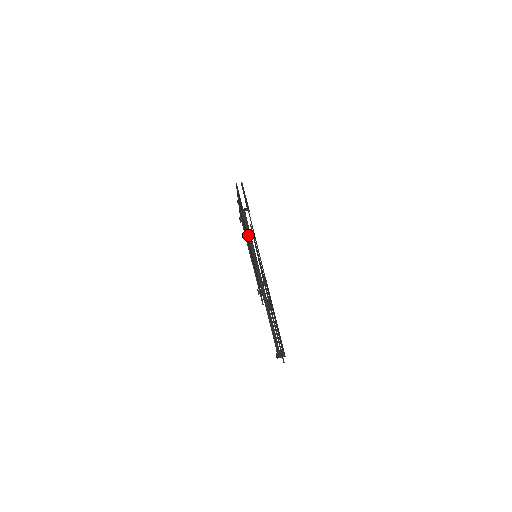
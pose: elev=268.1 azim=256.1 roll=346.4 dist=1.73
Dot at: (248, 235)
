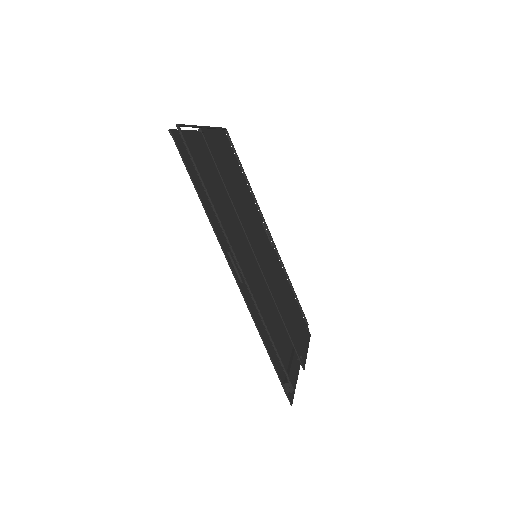
Dot at: occluded
